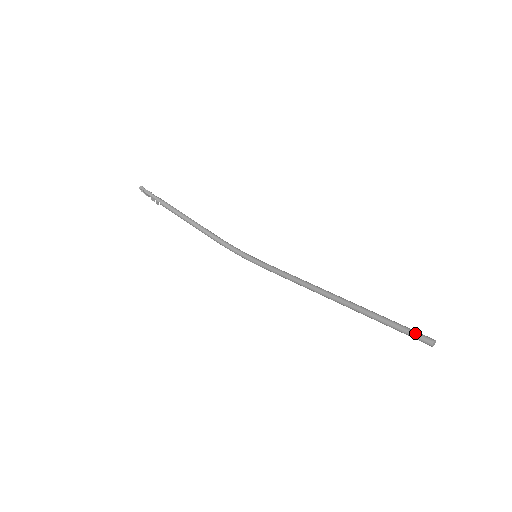
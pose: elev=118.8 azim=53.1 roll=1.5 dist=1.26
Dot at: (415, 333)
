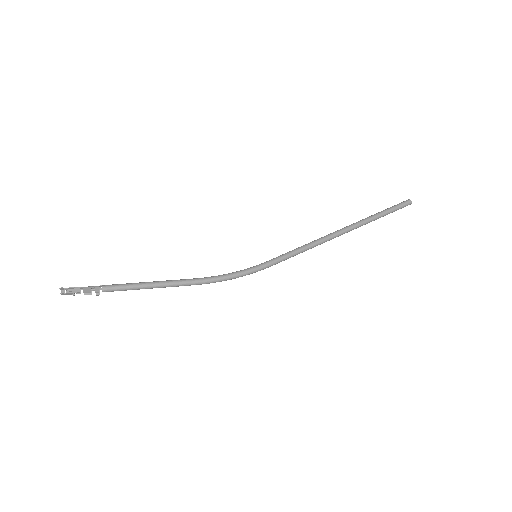
Dot at: (397, 204)
